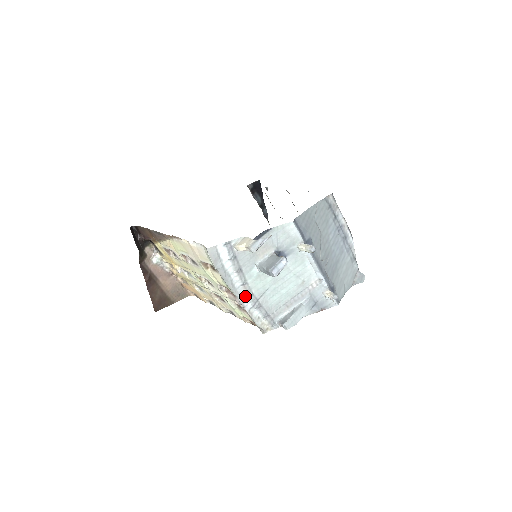
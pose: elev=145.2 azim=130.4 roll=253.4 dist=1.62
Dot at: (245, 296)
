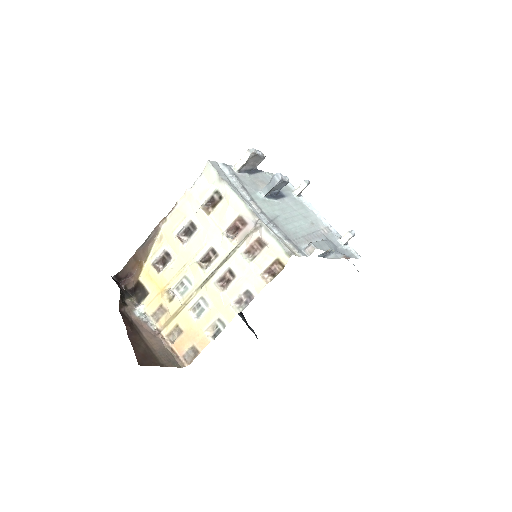
Dot at: (257, 212)
